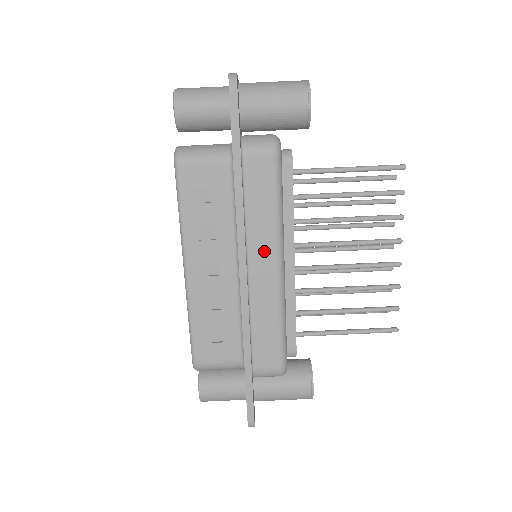
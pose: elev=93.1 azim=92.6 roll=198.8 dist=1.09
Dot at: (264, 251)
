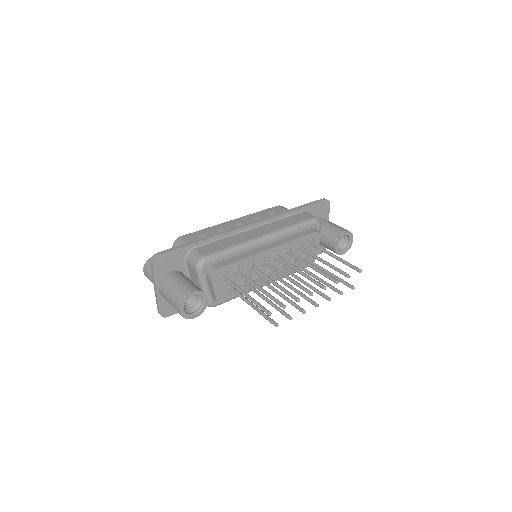
Dot at: (267, 229)
